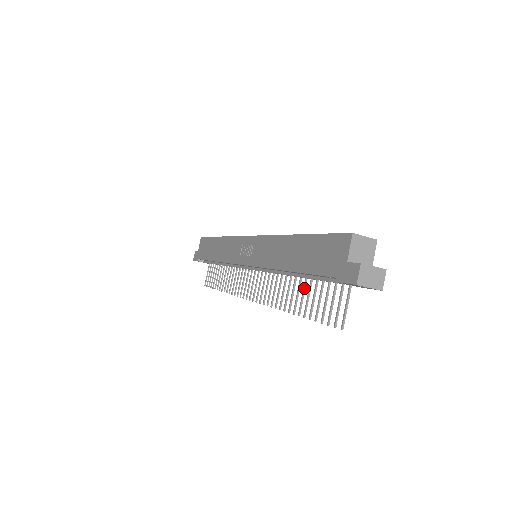
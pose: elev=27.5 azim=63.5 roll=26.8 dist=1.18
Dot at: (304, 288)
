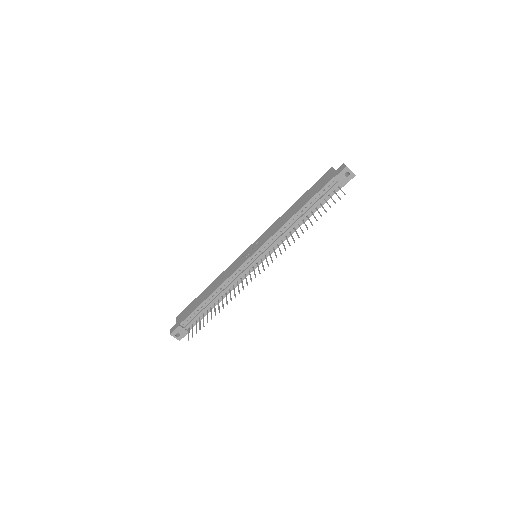
Dot at: occluded
